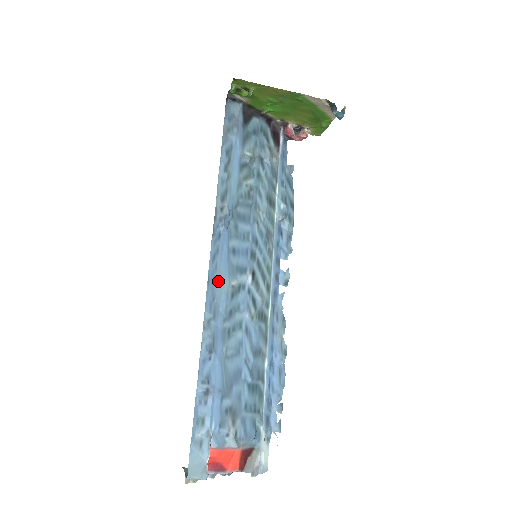
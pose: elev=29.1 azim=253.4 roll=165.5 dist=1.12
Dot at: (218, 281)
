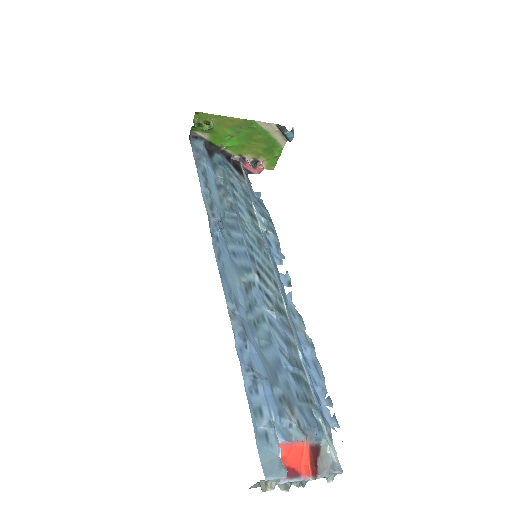
Dot at: (229, 277)
